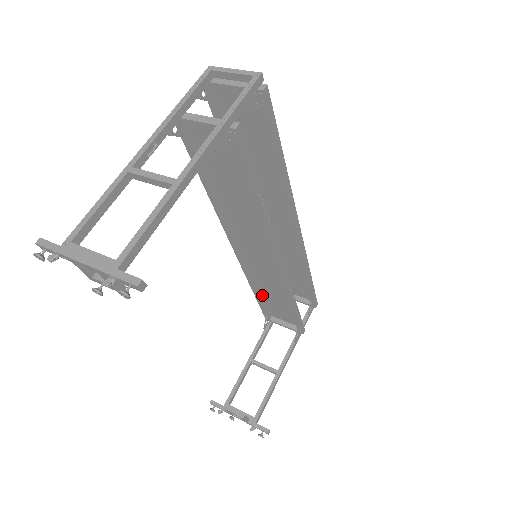
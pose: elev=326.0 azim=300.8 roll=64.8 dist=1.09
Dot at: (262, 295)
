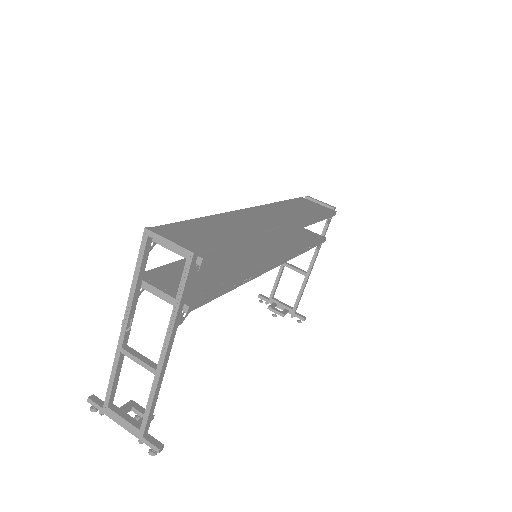
Dot at: occluded
